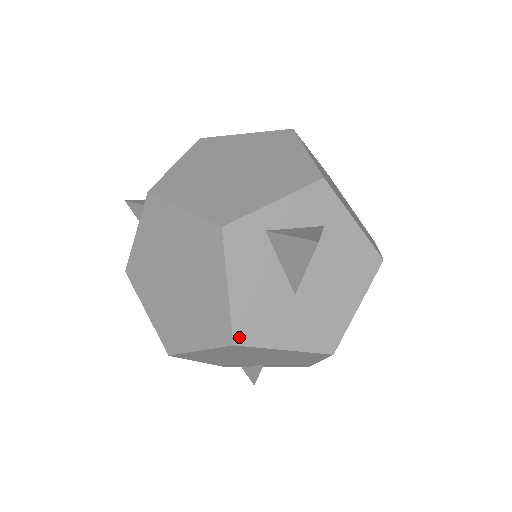
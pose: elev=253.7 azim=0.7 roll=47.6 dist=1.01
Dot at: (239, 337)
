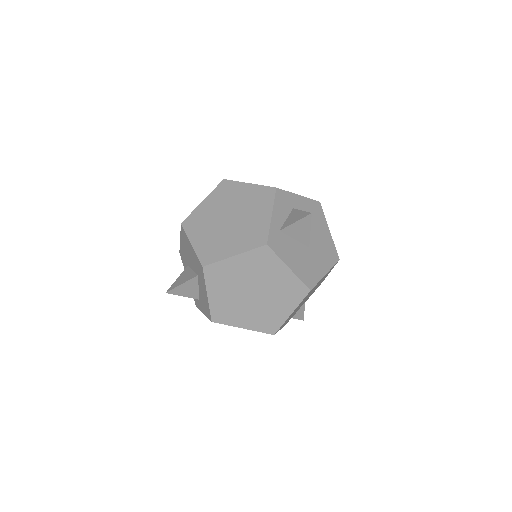
Dot at: (309, 285)
